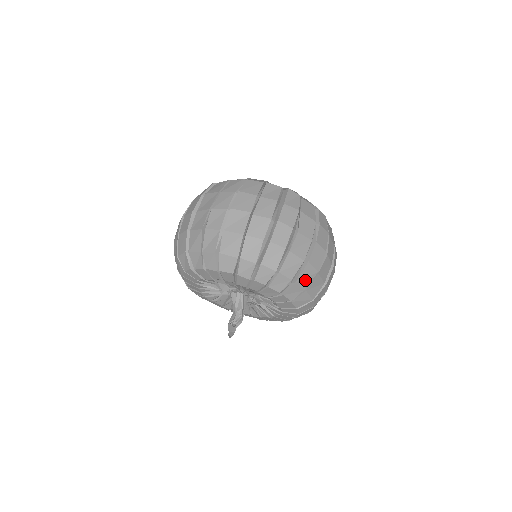
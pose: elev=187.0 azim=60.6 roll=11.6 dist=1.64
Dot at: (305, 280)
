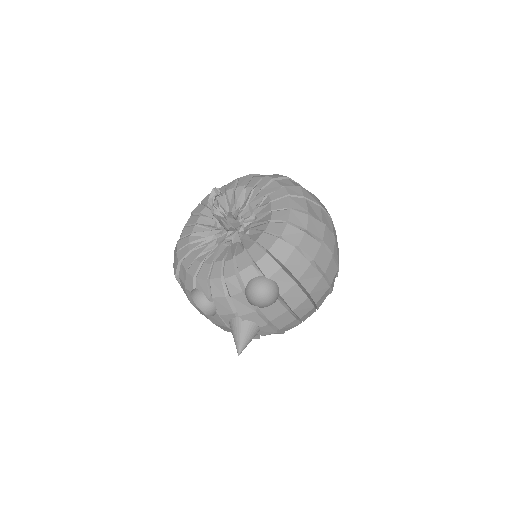
Dot at: (308, 195)
